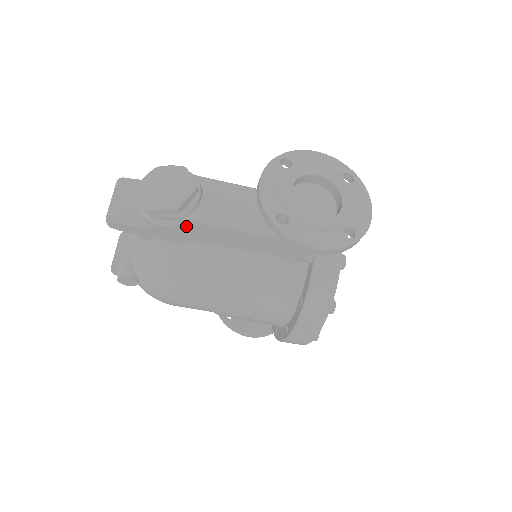
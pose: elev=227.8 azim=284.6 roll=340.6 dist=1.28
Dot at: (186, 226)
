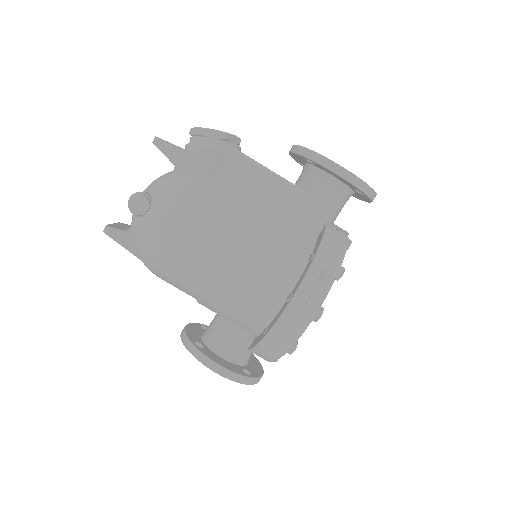
Dot at: (226, 157)
